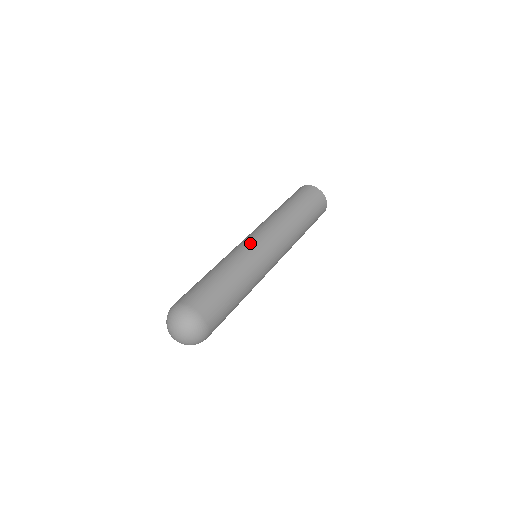
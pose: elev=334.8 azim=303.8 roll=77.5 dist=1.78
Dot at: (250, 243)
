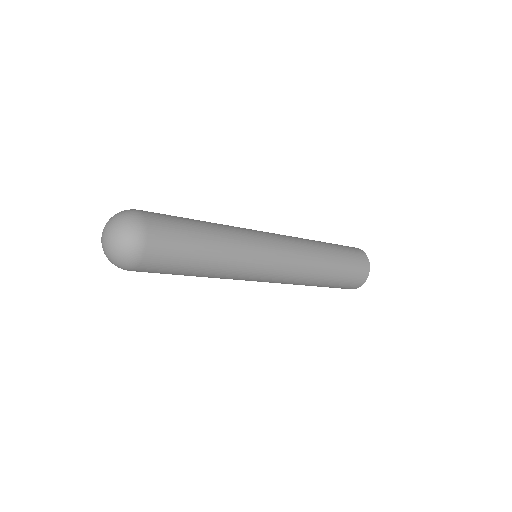
Dot at: (264, 239)
